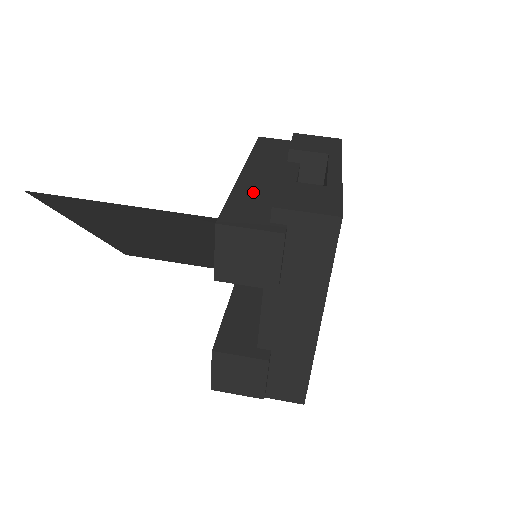
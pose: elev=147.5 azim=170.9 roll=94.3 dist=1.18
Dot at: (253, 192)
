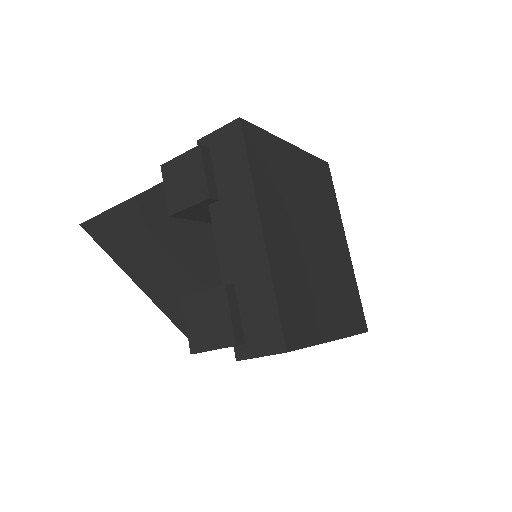
Dot at: occluded
